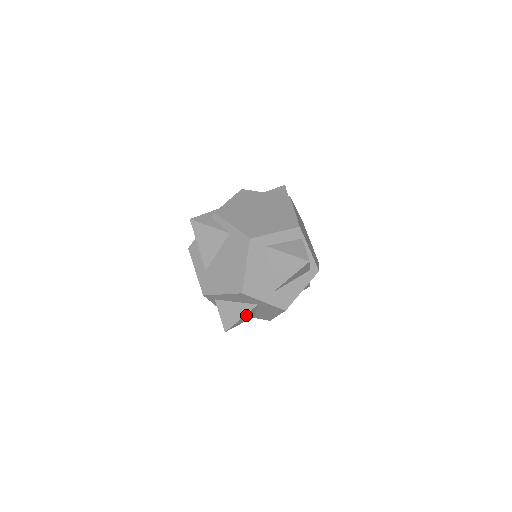
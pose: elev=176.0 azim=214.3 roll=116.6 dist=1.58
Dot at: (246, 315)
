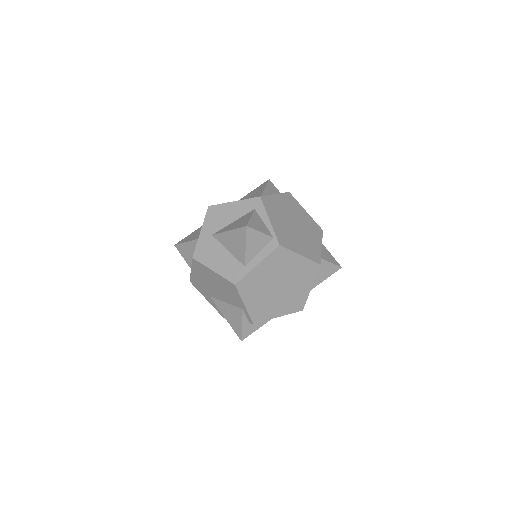
Dot at: occluded
